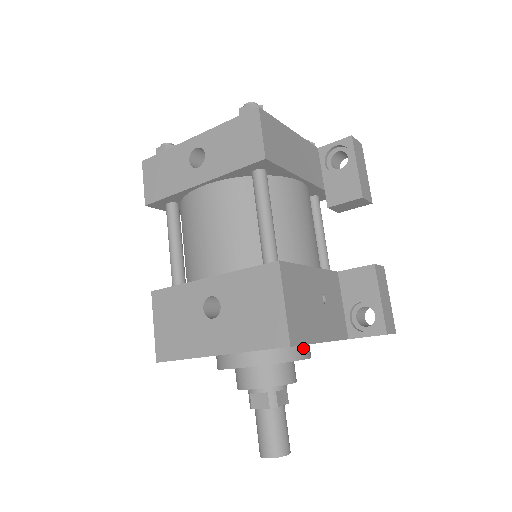
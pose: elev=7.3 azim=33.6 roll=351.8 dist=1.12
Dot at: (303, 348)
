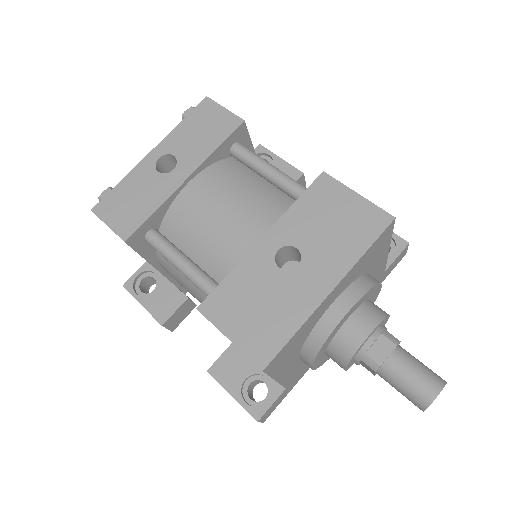
Dot at: occluded
